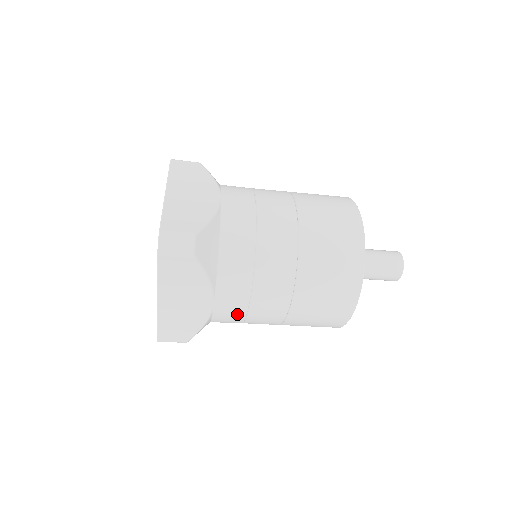
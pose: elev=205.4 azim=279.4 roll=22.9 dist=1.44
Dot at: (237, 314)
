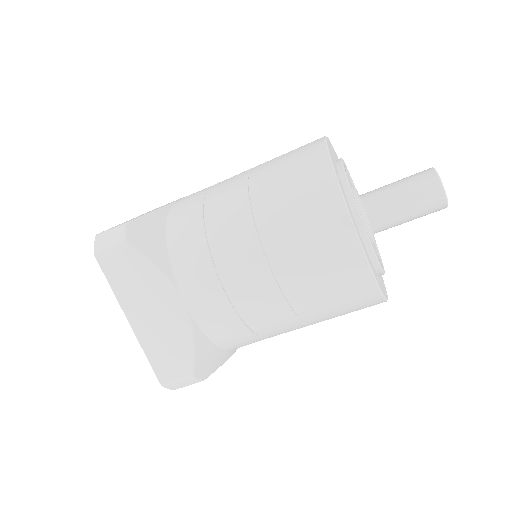
Dot at: (220, 308)
